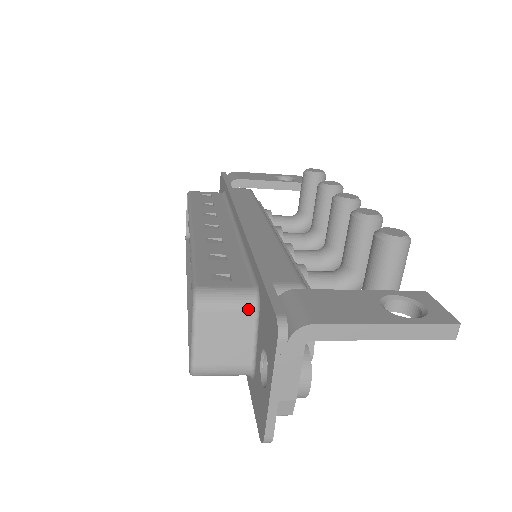
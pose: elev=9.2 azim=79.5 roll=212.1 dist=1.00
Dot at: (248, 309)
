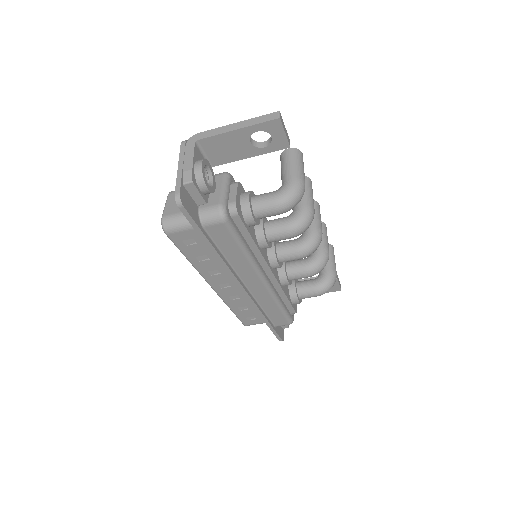
Dot at: occluded
